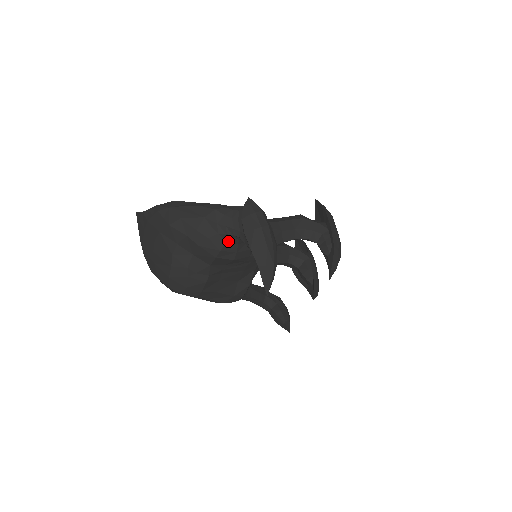
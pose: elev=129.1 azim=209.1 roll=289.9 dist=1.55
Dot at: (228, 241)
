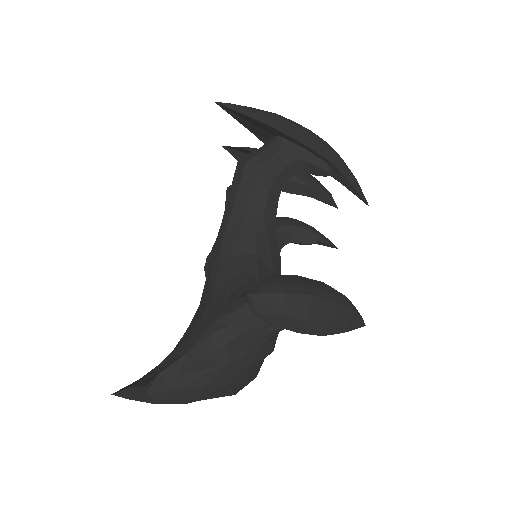
Dot at: (271, 338)
